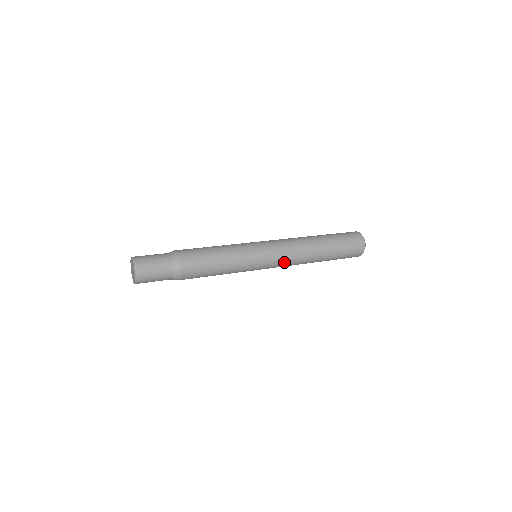
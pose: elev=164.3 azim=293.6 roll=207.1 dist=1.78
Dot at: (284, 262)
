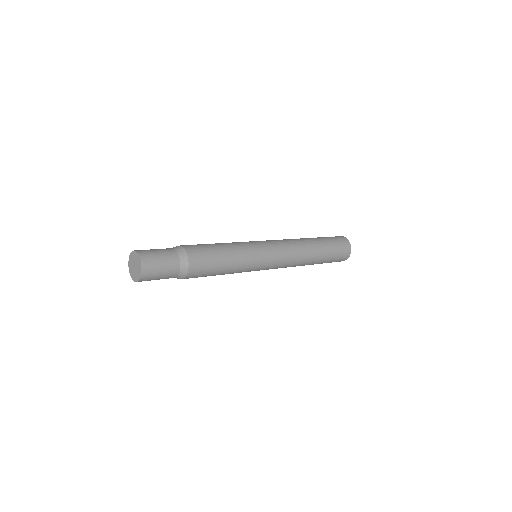
Dot at: (285, 254)
